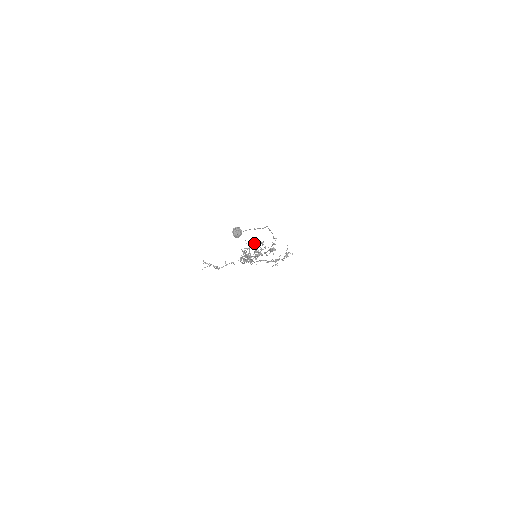
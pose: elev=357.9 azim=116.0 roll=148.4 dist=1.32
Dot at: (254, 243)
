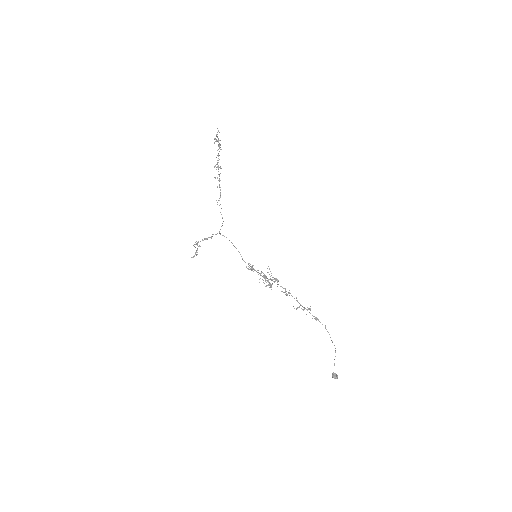
Dot at: occluded
